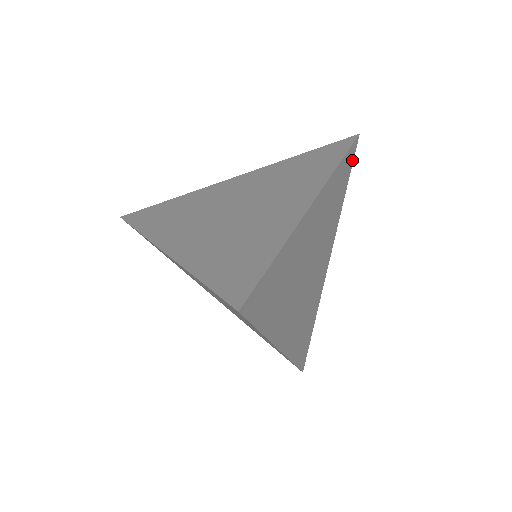
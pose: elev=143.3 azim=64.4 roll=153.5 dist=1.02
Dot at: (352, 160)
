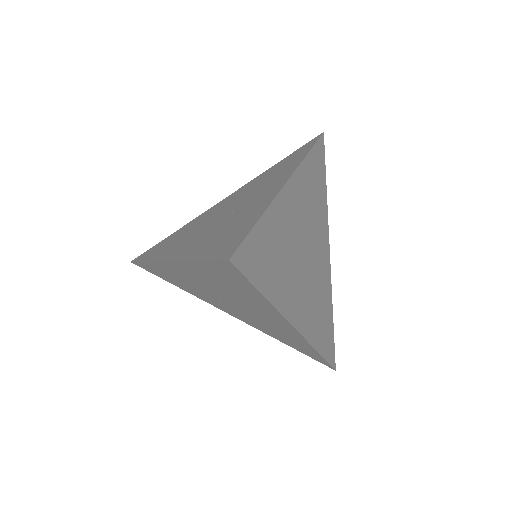
Dot at: (323, 155)
